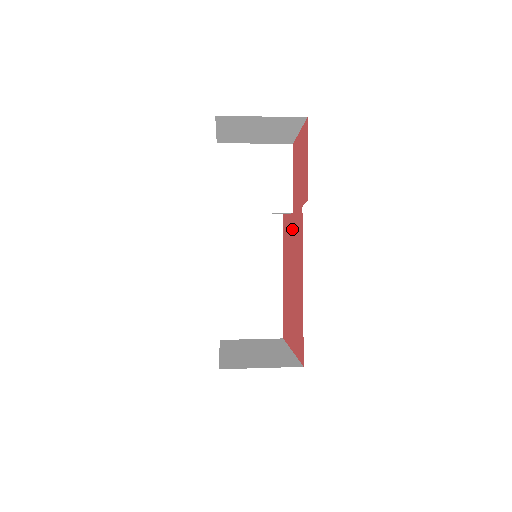
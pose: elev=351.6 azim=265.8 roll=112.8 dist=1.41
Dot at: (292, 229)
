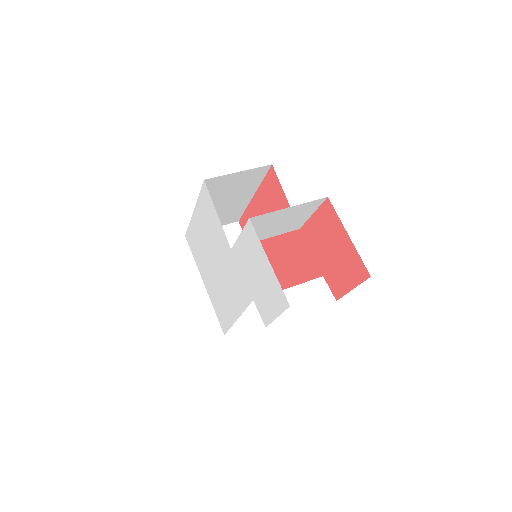
Dot at: (293, 232)
